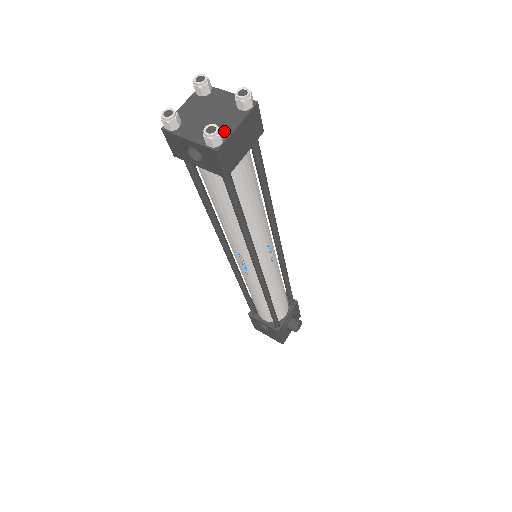
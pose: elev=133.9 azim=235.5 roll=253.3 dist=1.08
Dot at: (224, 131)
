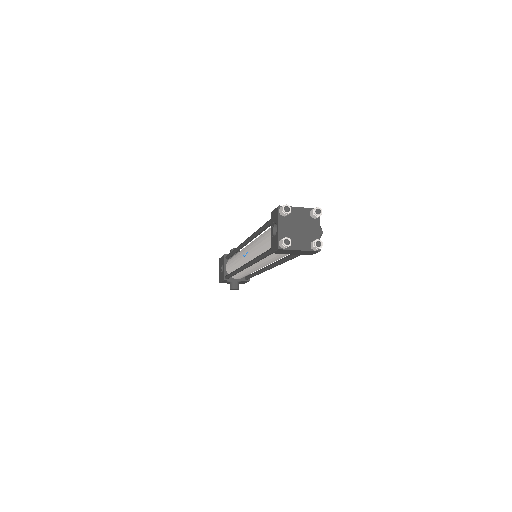
Dot at: (293, 244)
